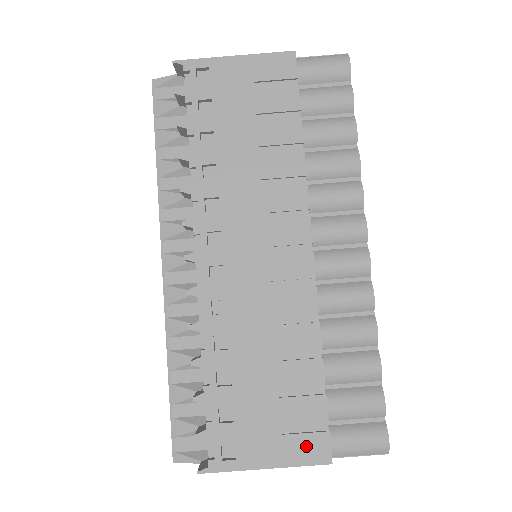
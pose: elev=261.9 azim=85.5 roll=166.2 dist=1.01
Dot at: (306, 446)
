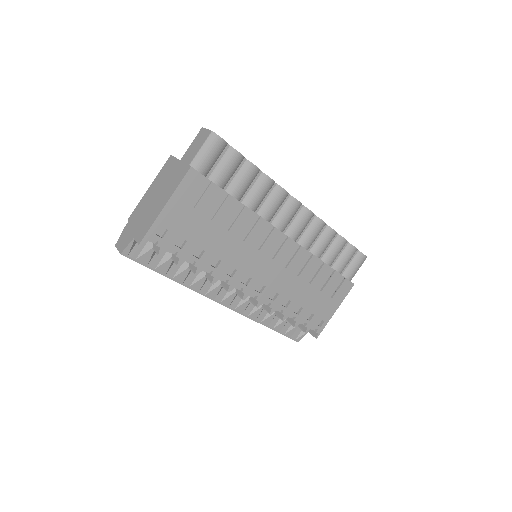
Dot at: (342, 291)
